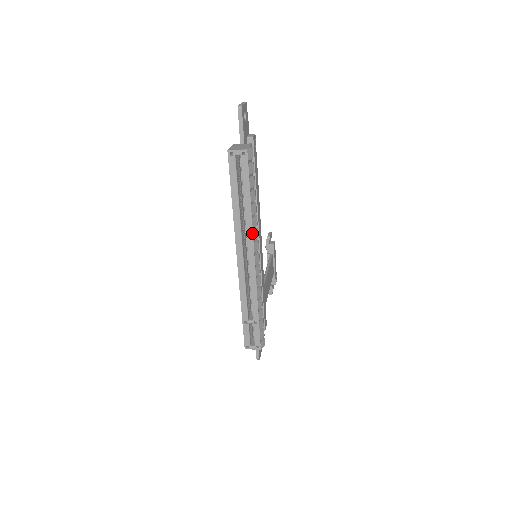
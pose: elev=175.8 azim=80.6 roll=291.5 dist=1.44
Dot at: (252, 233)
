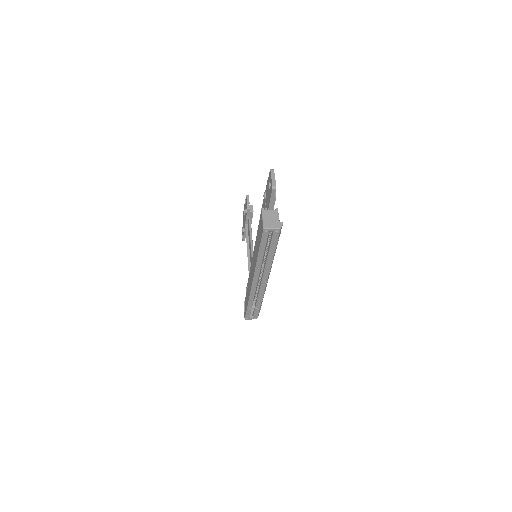
Dot at: (269, 269)
